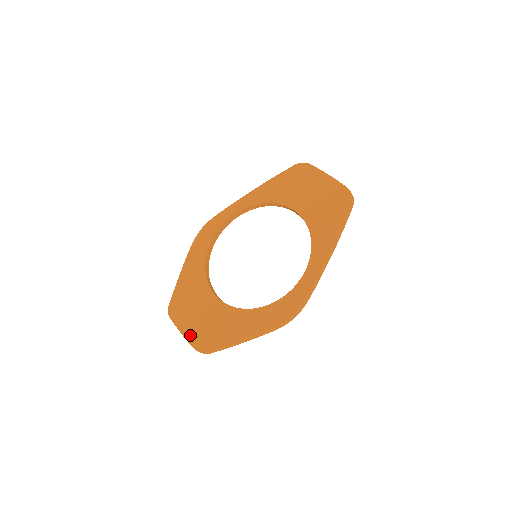
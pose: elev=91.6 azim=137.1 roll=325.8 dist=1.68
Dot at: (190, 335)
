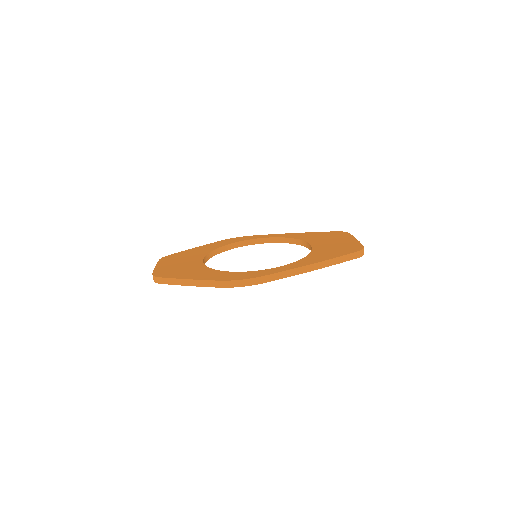
Dot at: (160, 268)
